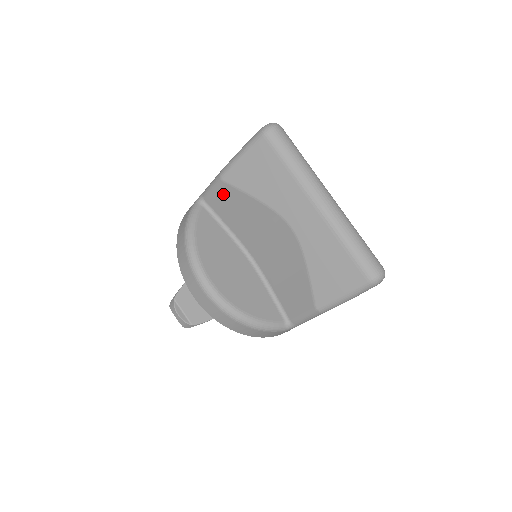
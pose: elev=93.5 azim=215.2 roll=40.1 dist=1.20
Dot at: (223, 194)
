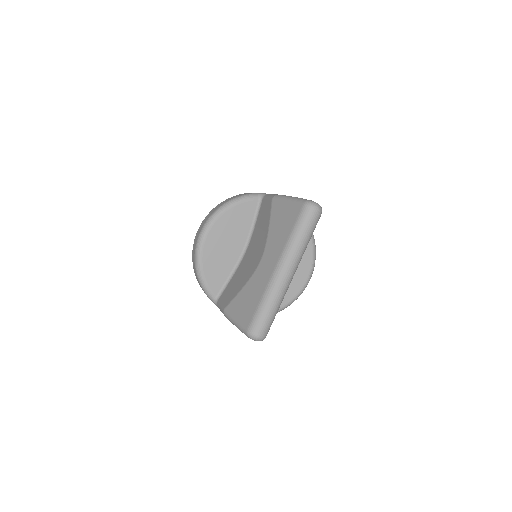
Dot at: (267, 206)
